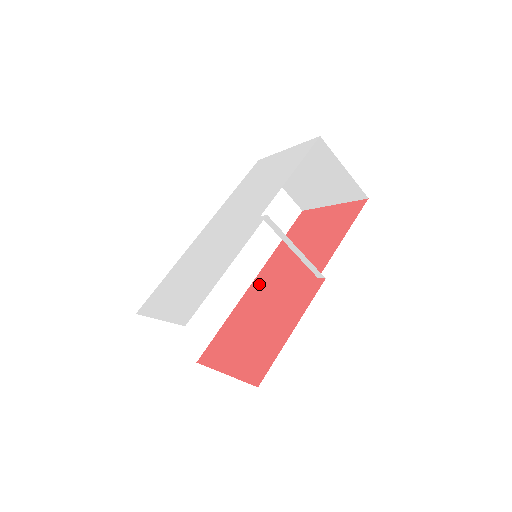
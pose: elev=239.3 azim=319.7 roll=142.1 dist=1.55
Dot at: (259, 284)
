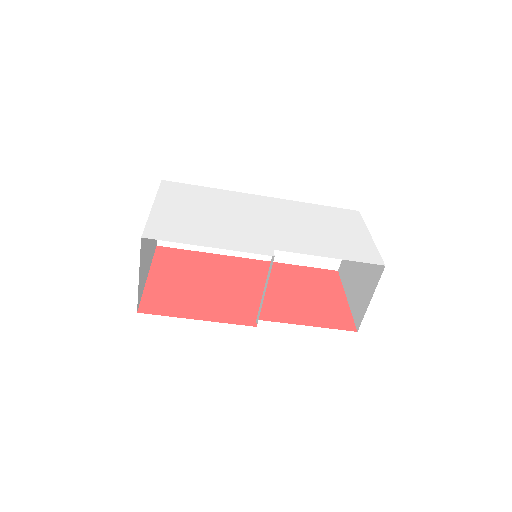
Dot at: (246, 266)
